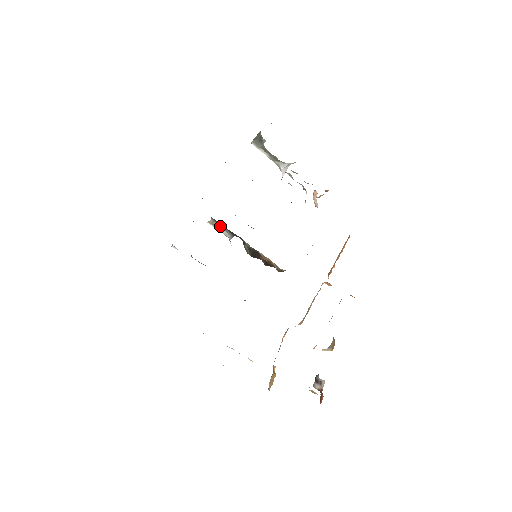
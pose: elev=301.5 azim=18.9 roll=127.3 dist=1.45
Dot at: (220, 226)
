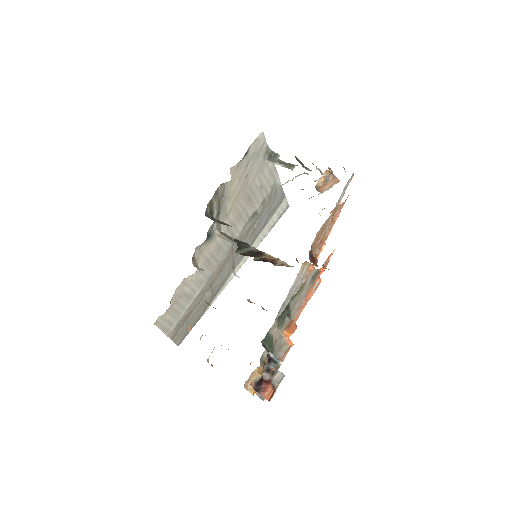
Dot at: (229, 238)
